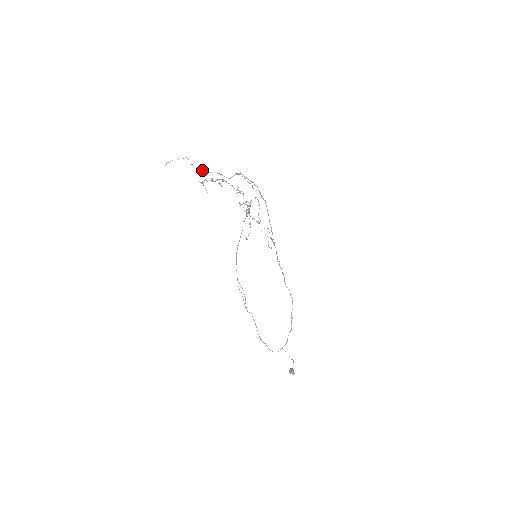
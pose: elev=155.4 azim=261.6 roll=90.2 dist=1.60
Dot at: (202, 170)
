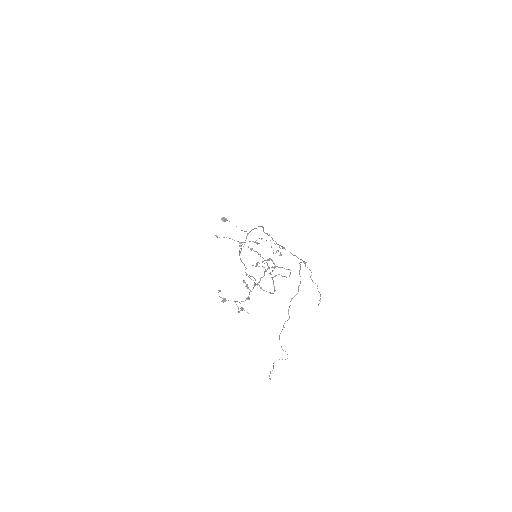
Dot at: occluded
